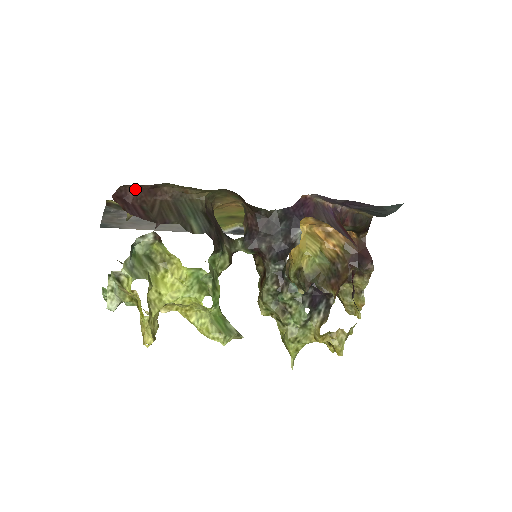
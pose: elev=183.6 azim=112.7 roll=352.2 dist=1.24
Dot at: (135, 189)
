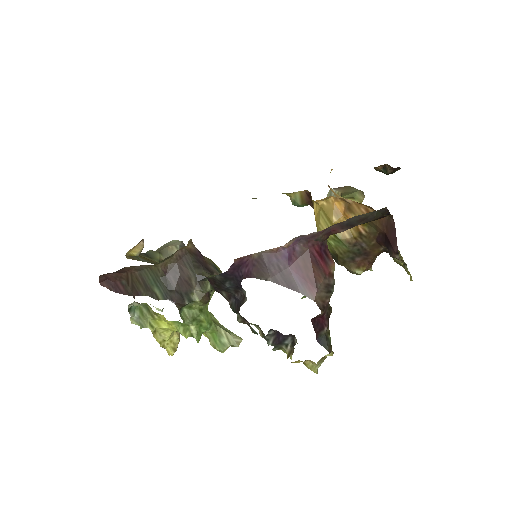
Dot at: (109, 273)
